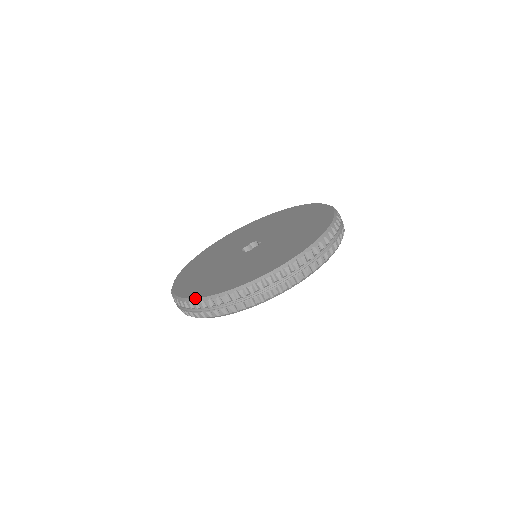
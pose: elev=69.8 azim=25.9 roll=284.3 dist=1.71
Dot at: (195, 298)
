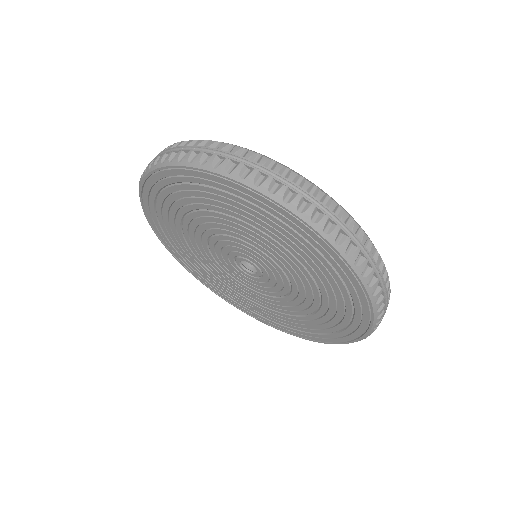
Dot at: occluded
